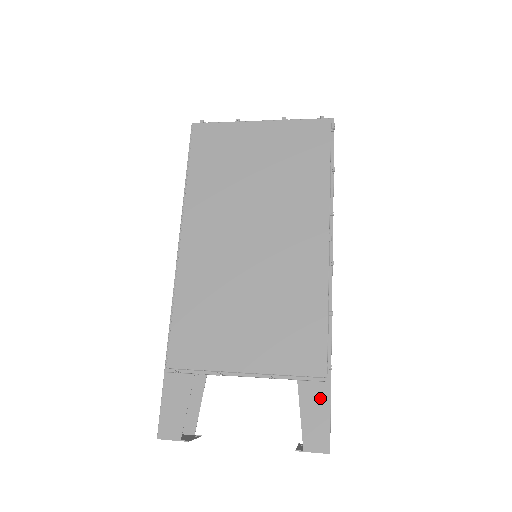
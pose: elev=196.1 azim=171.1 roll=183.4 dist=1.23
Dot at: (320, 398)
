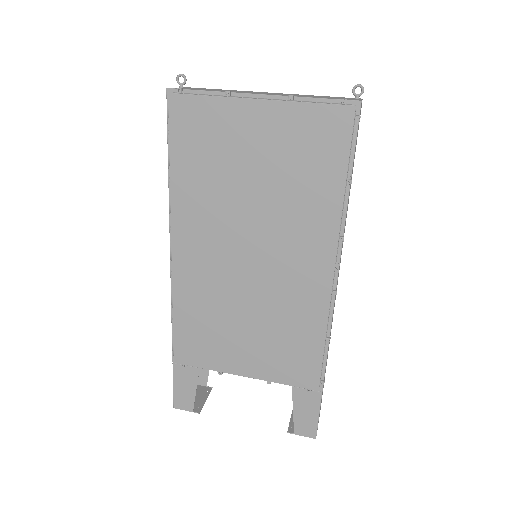
Dot at: (311, 402)
